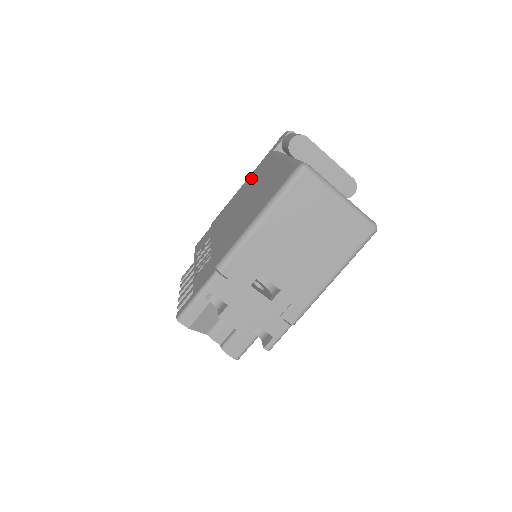
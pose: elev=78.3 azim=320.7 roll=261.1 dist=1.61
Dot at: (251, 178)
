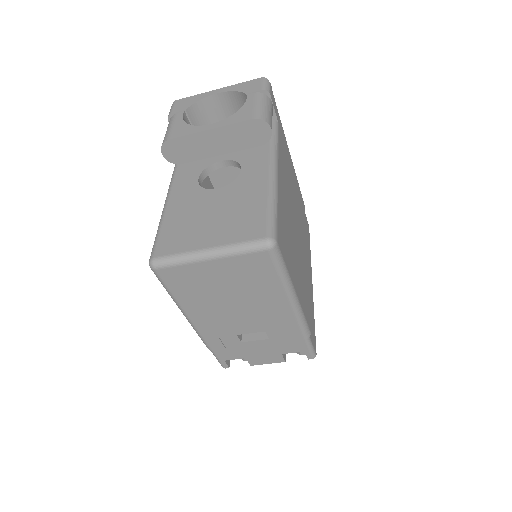
Dot at: occluded
